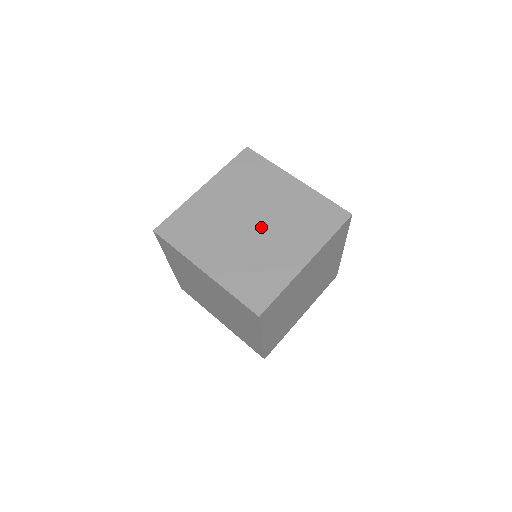
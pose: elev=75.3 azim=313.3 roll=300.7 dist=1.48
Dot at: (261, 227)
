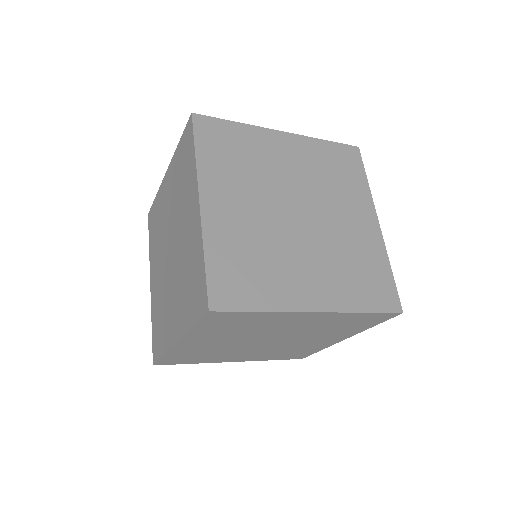
Dot at: (303, 227)
